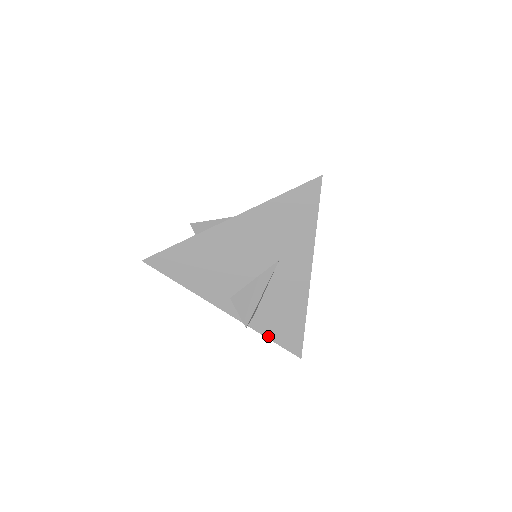
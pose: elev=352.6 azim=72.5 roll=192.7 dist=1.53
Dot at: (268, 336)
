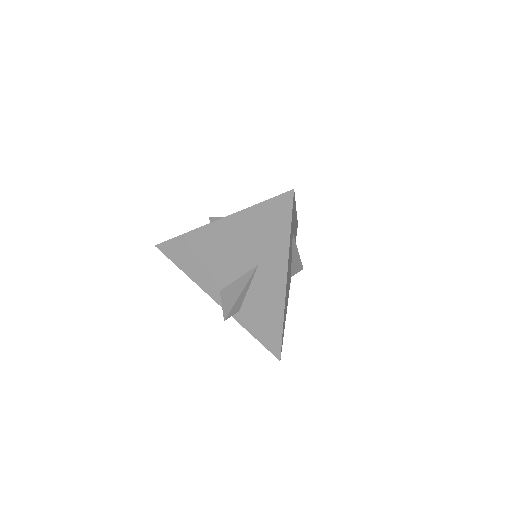
Dot at: (251, 332)
